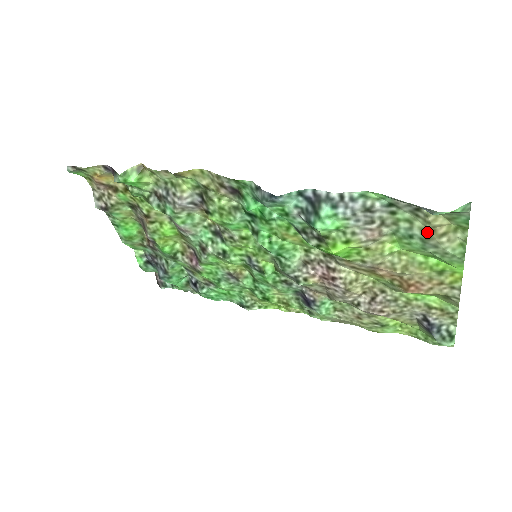
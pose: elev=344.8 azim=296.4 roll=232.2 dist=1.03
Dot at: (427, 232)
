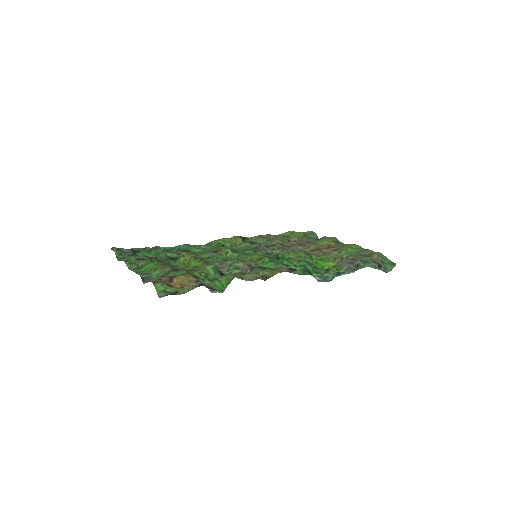
Dot at: occluded
